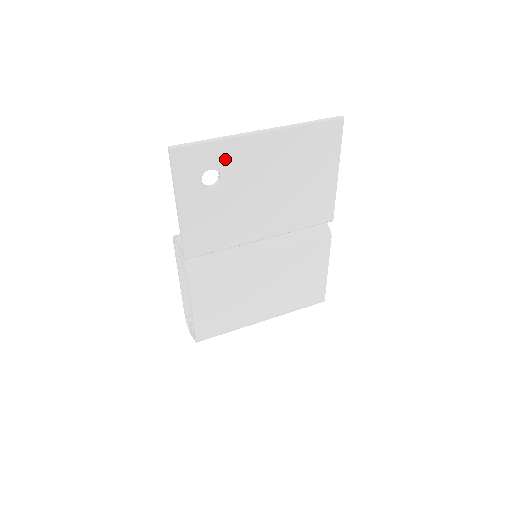
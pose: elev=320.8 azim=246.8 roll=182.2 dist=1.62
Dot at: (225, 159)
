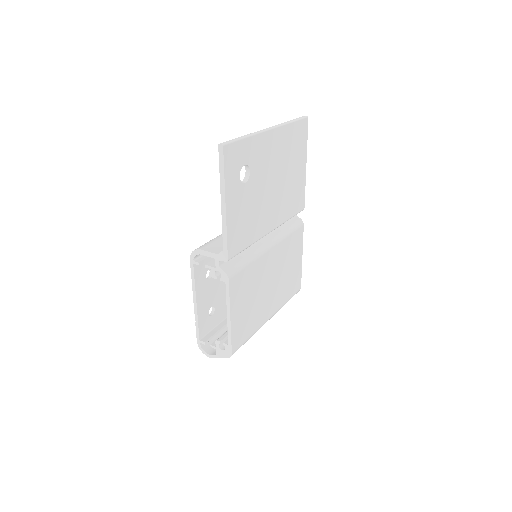
Dot at: (252, 154)
